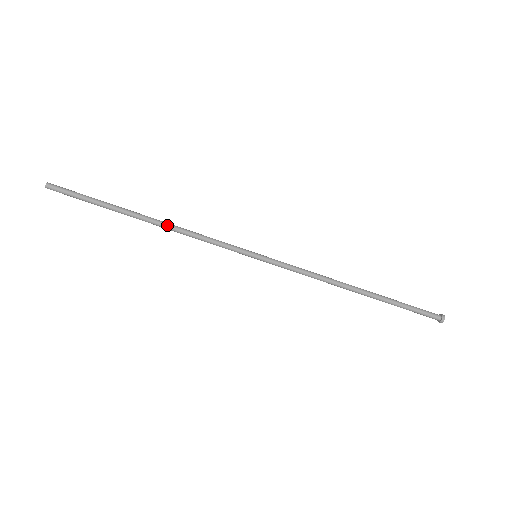
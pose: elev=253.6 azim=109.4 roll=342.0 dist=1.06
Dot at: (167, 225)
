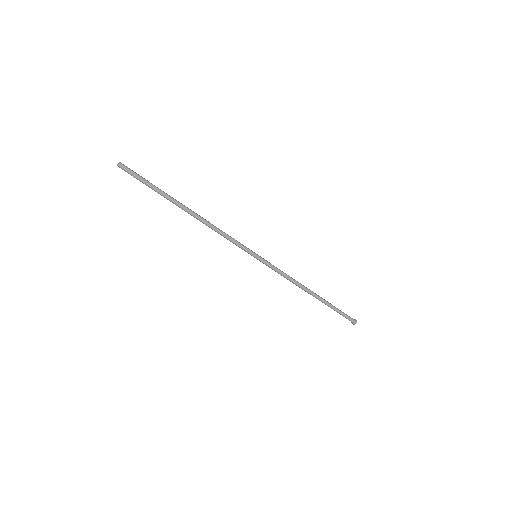
Dot at: (201, 221)
